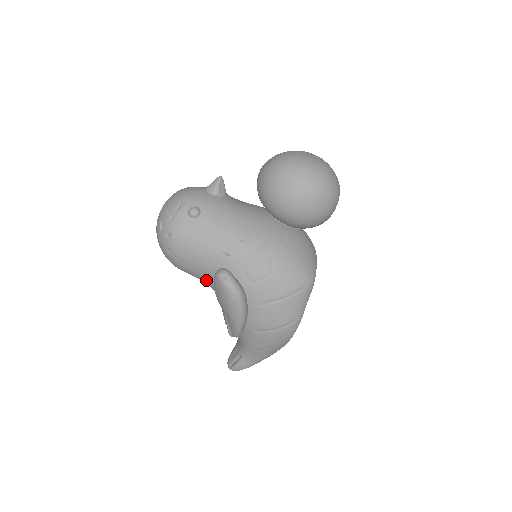
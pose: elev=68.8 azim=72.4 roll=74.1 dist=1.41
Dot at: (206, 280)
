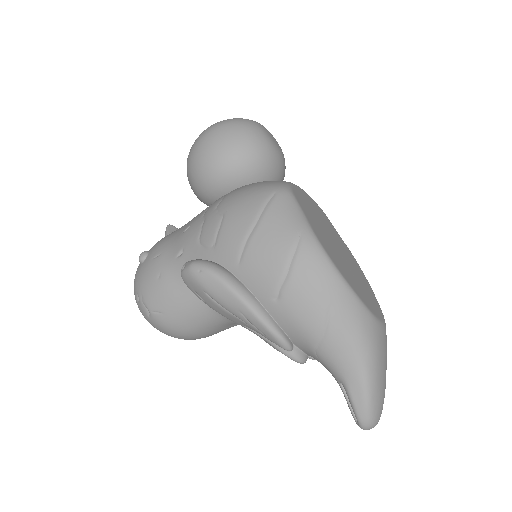
Dot at: (202, 309)
